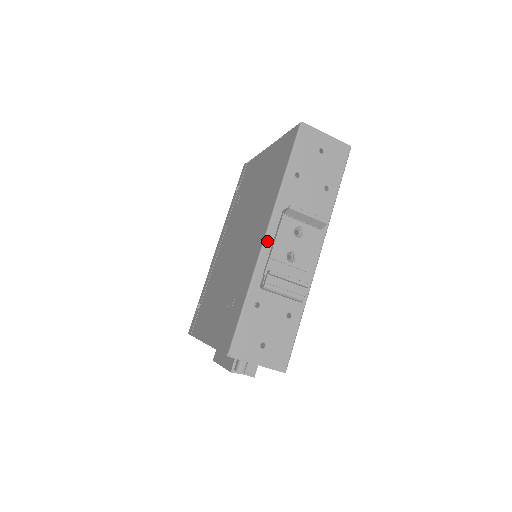
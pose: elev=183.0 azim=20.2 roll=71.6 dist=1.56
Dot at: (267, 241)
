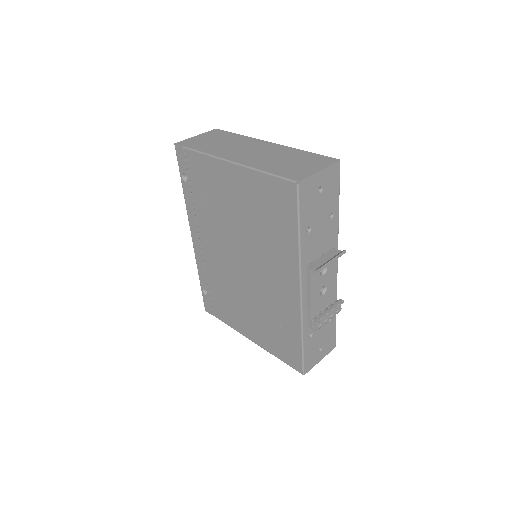
Dot at: (303, 297)
